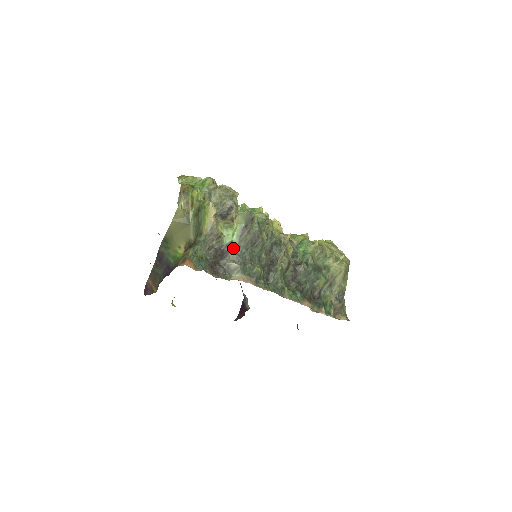
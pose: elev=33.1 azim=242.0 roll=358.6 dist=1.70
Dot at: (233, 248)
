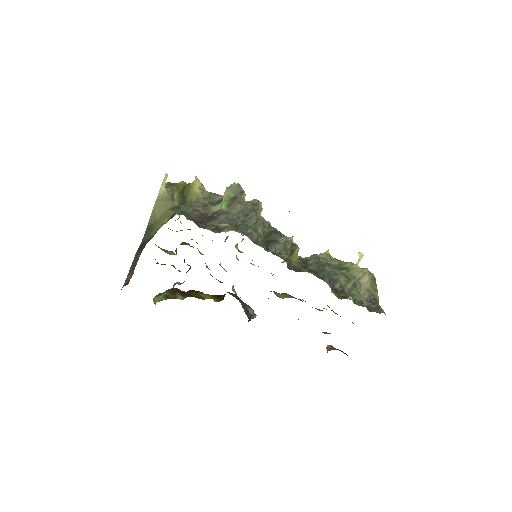
Dot at: (222, 215)
